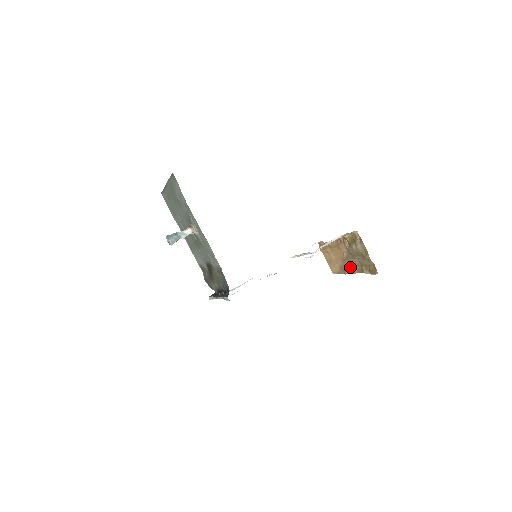
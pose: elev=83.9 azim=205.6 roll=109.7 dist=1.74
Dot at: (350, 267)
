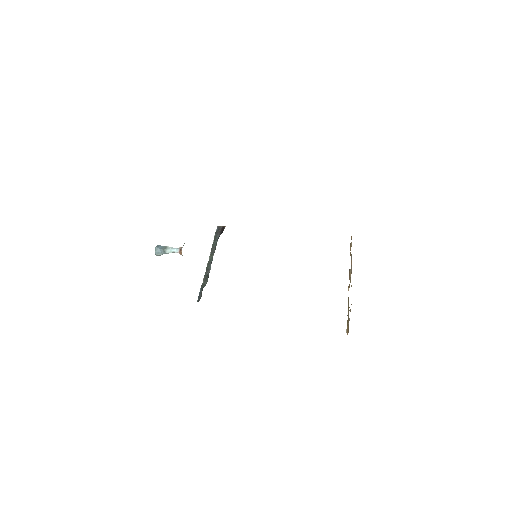
Dot at: occluded
